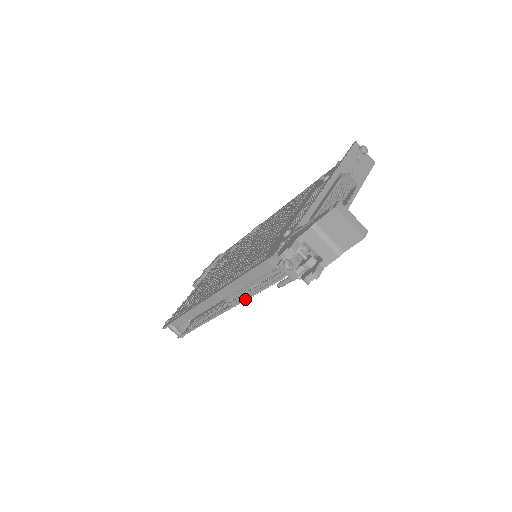
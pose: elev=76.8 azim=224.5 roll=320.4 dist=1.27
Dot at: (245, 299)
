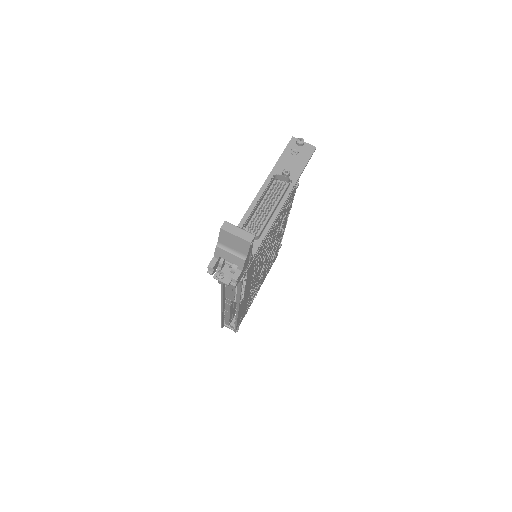
Dot at: (239, 298)
